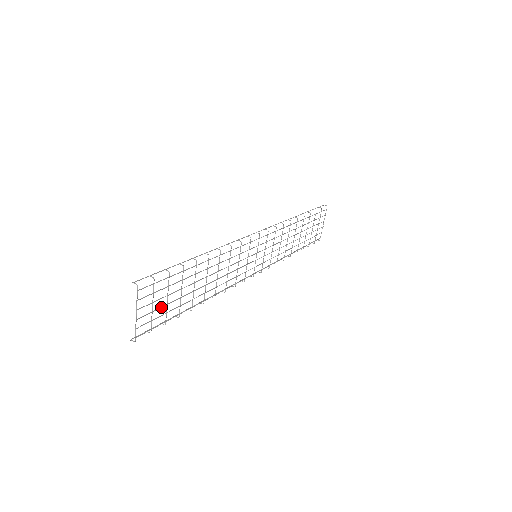
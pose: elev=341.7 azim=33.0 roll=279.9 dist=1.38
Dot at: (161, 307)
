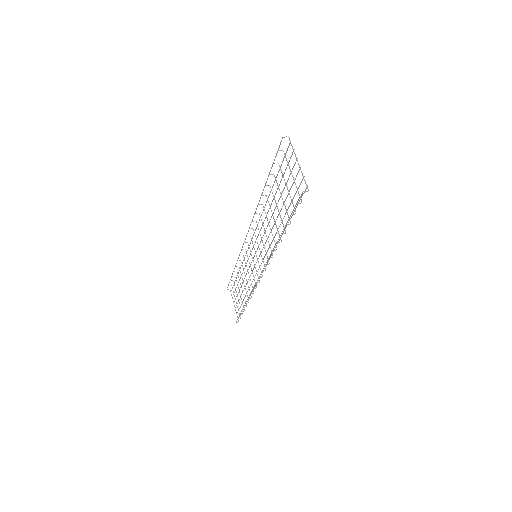
Dot at: (291, 187)
